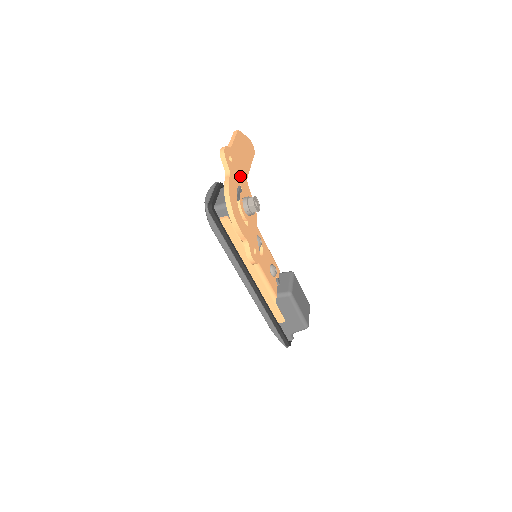
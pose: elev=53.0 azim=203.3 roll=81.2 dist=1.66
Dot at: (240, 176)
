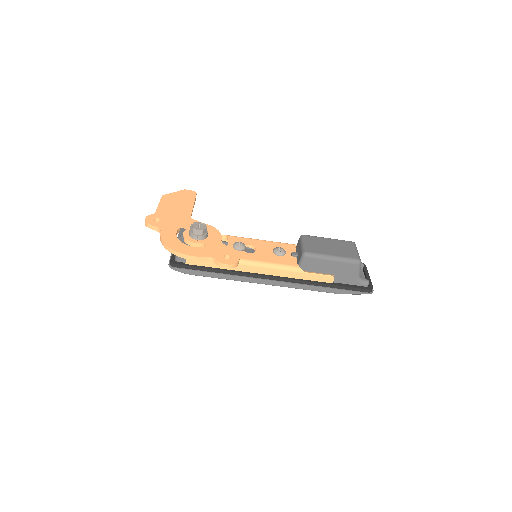
Dot at: (178, 222)
